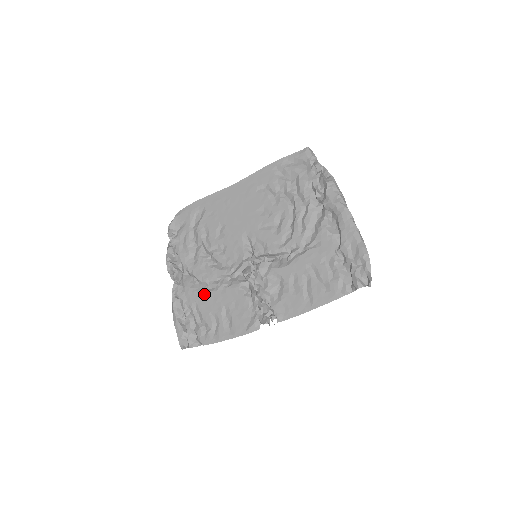
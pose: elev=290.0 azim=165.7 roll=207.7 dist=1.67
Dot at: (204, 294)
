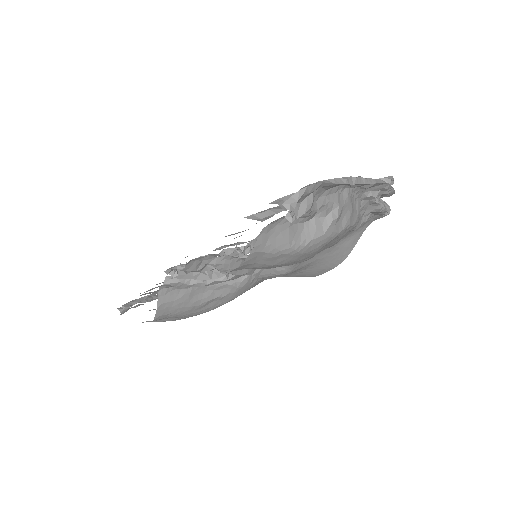
Dot at: occluded
